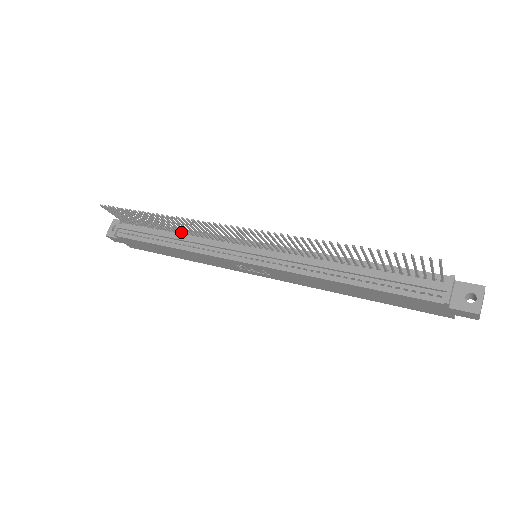
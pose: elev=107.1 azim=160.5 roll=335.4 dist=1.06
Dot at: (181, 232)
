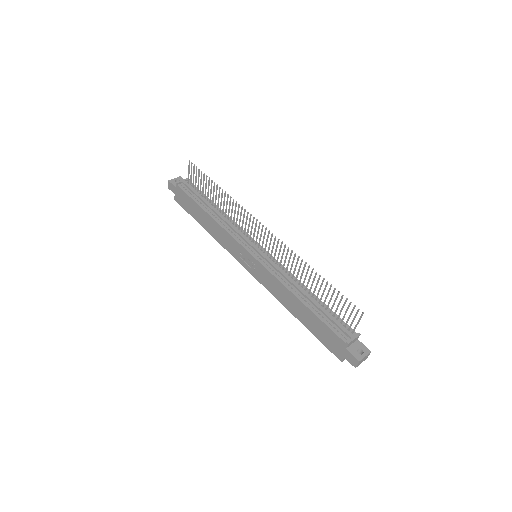
Dot at: (222, 212)
